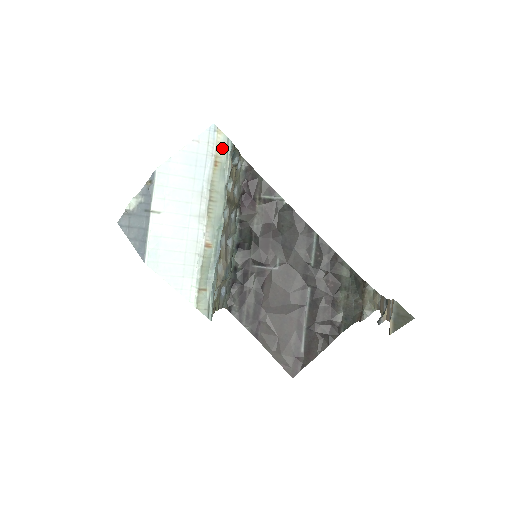
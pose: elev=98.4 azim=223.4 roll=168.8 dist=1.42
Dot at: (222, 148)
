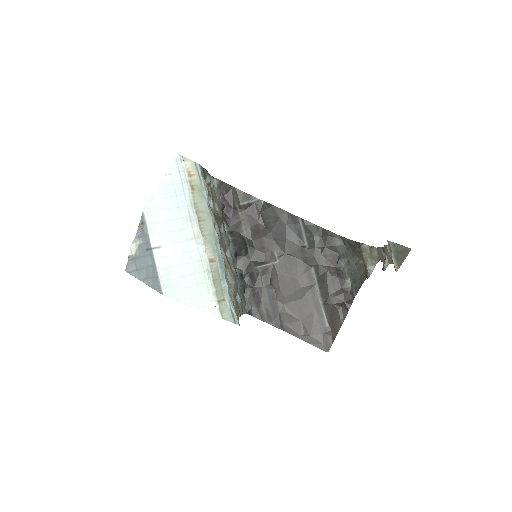
Dot at: (193, 173)
